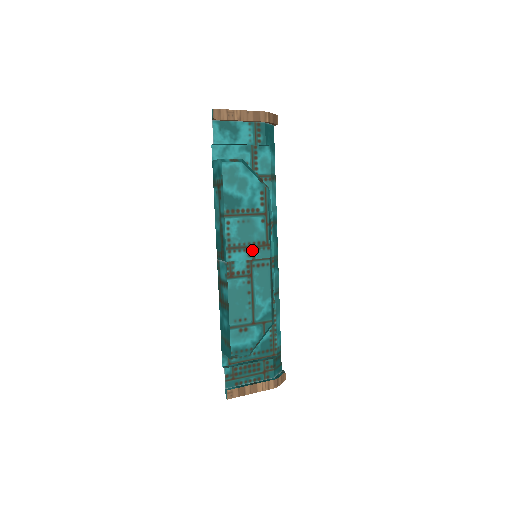
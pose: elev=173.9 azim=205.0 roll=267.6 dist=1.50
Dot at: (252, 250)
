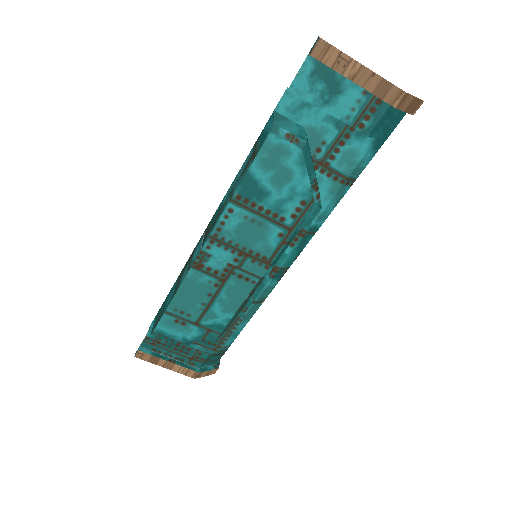
Dot at: (243, 257)
